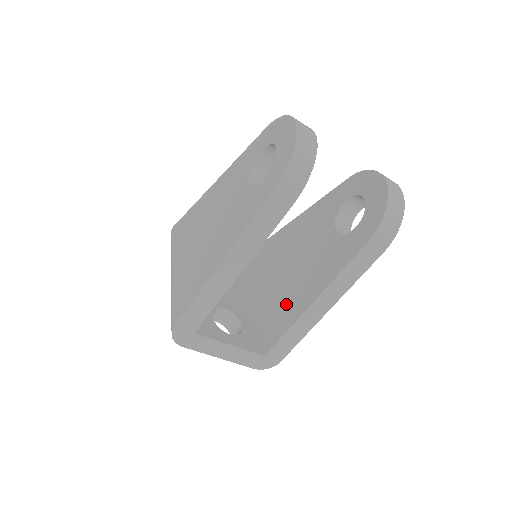
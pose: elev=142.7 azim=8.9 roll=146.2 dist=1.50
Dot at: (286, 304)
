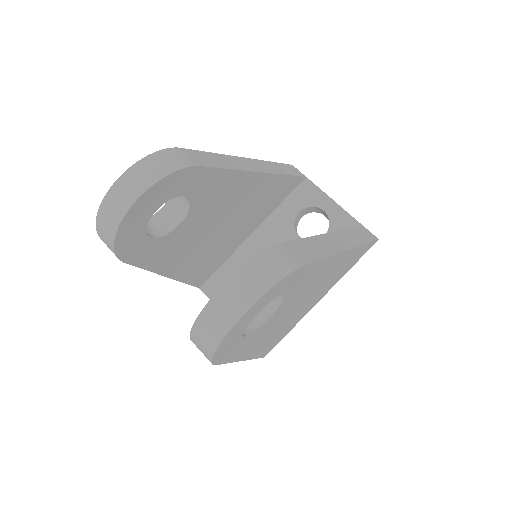
Dot at: occluded
